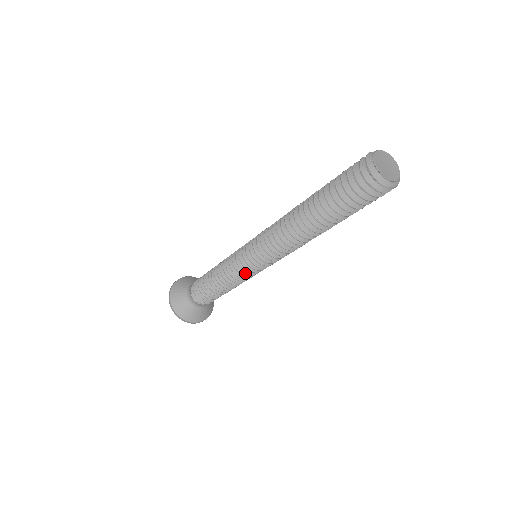
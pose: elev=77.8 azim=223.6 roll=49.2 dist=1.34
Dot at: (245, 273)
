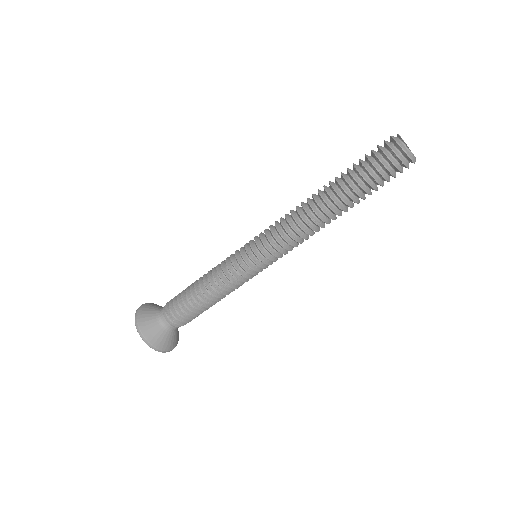
Dot at: (241, 271)
